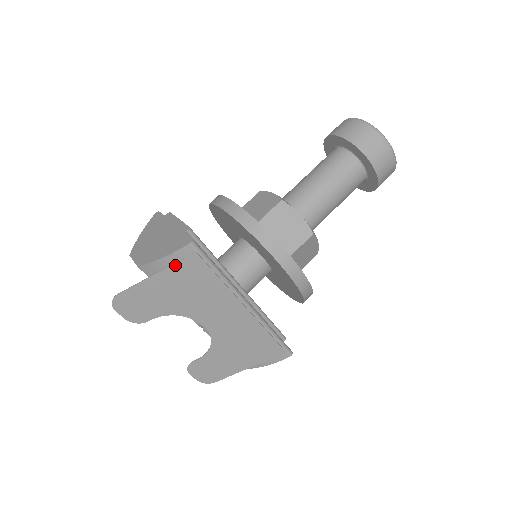
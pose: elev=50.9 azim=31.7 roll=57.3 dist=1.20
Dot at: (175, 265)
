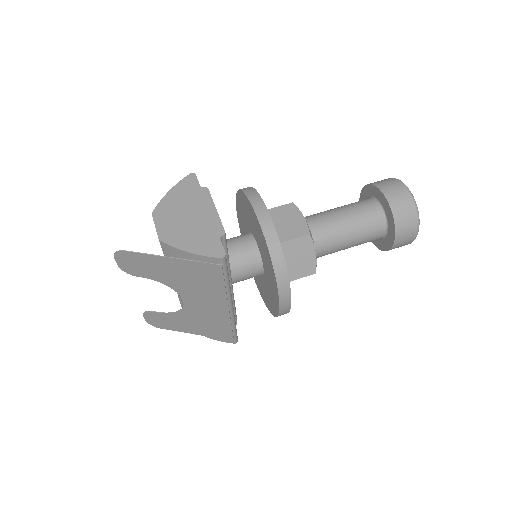
Dot at: (196, 262)
